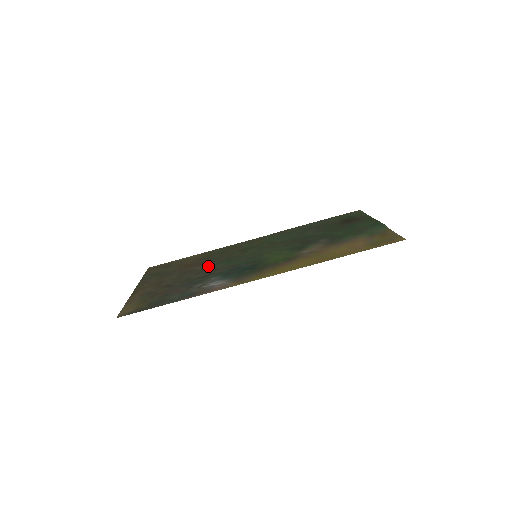
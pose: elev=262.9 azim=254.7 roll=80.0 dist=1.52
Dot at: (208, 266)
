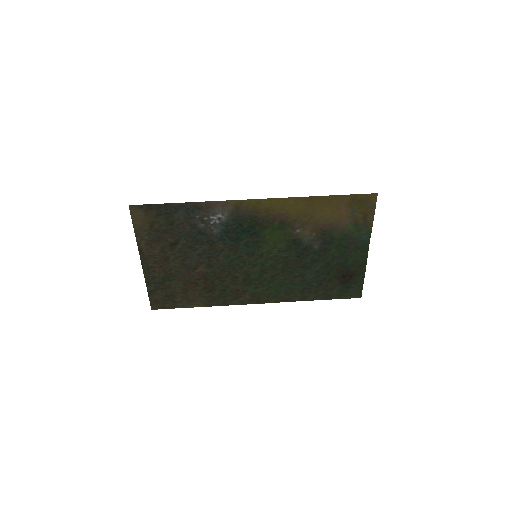
Dot at: (211, 265)
